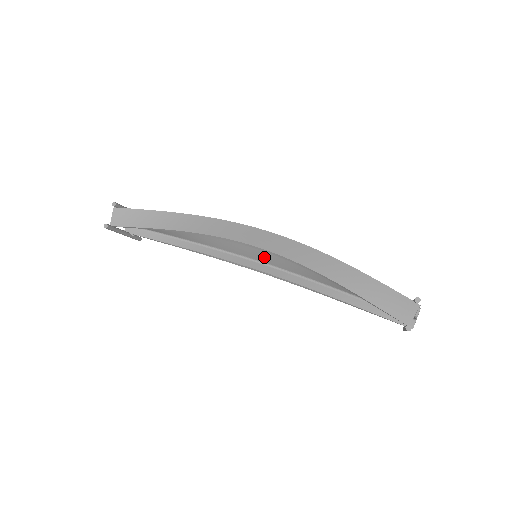
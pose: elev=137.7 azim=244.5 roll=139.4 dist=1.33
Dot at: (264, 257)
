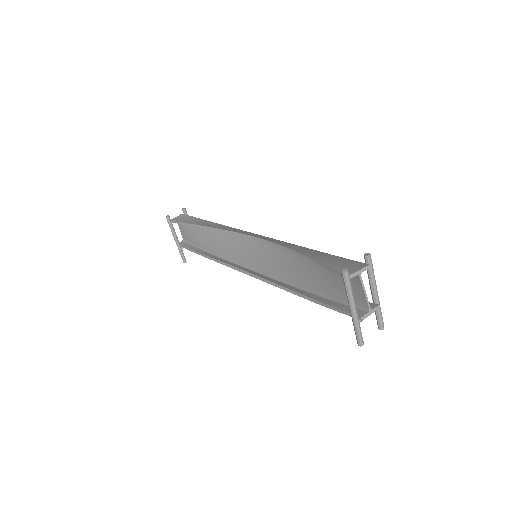
Dot at: (263, 264)
